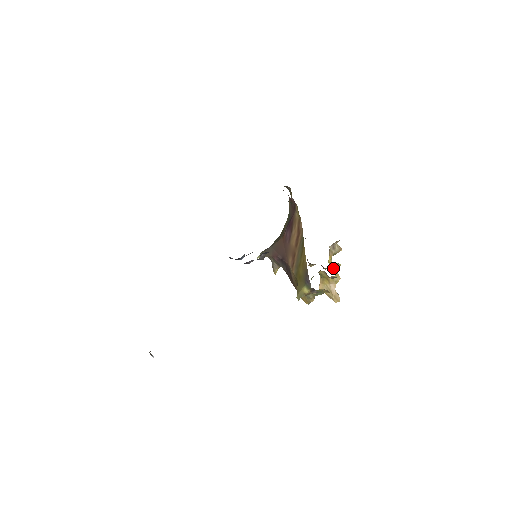
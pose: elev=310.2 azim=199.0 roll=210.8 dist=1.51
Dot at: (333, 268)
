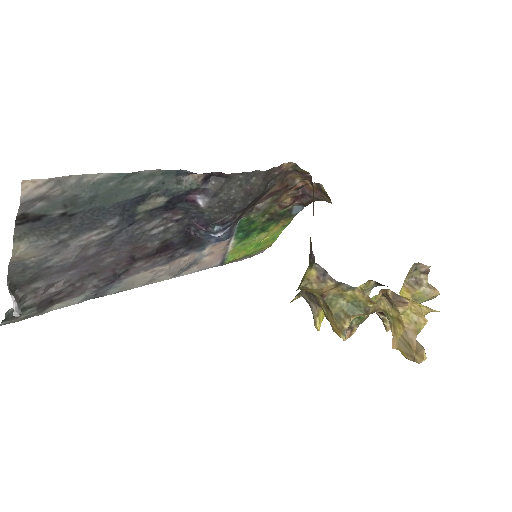
Dot at: occluded
